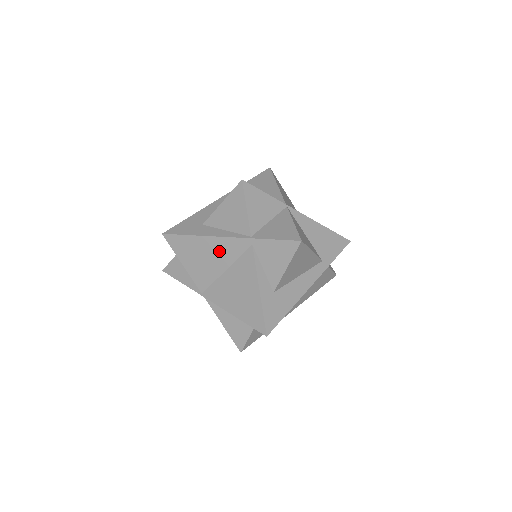
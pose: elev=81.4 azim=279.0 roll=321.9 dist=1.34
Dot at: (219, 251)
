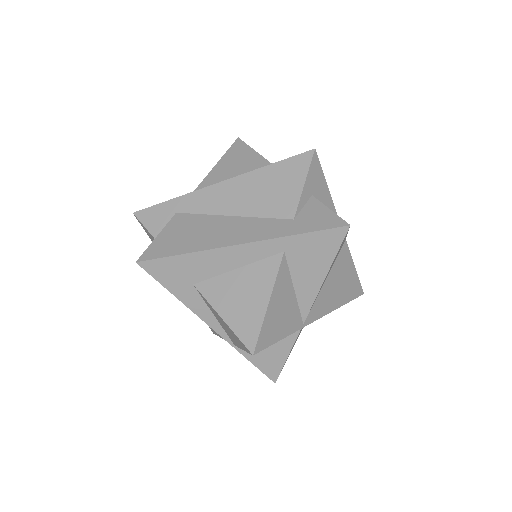
Dot at: occluded
